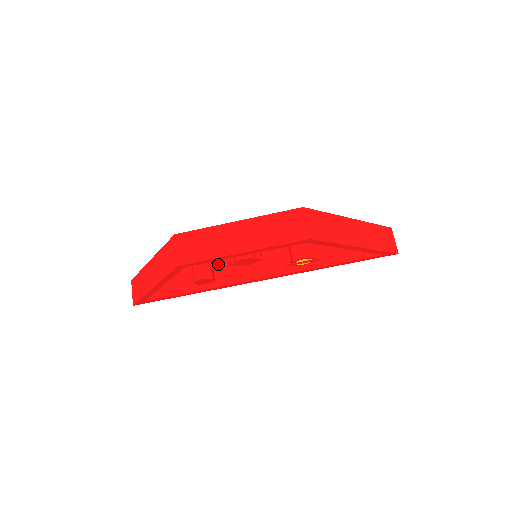
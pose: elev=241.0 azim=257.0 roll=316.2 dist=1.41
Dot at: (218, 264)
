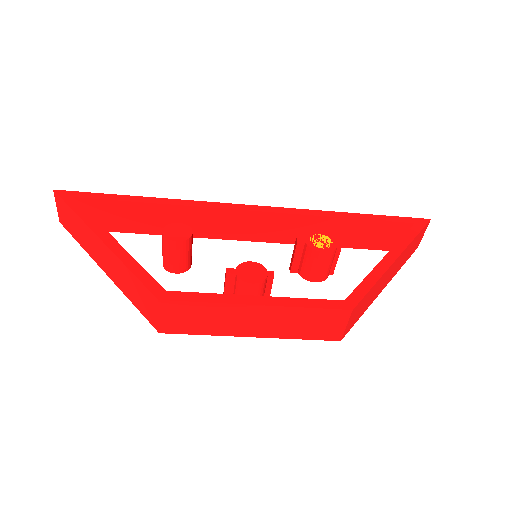
Dot at: (194, 211)
